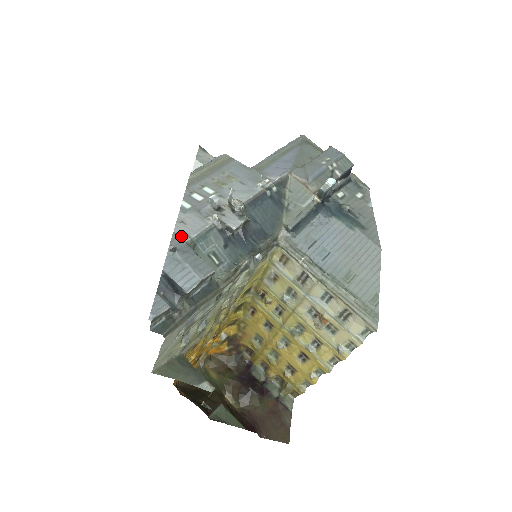
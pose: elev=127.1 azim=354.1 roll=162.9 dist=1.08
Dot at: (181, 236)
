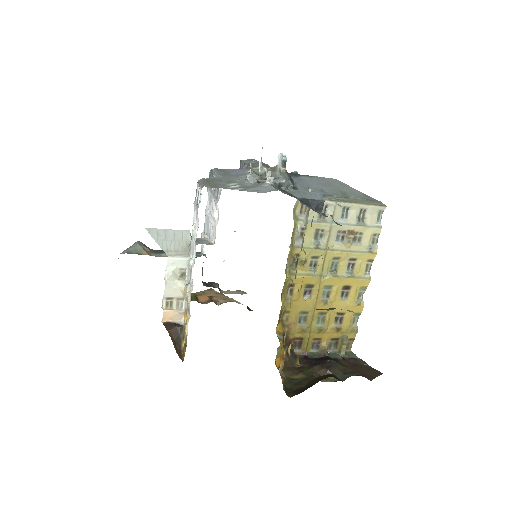
Dot at: (270, 191)
